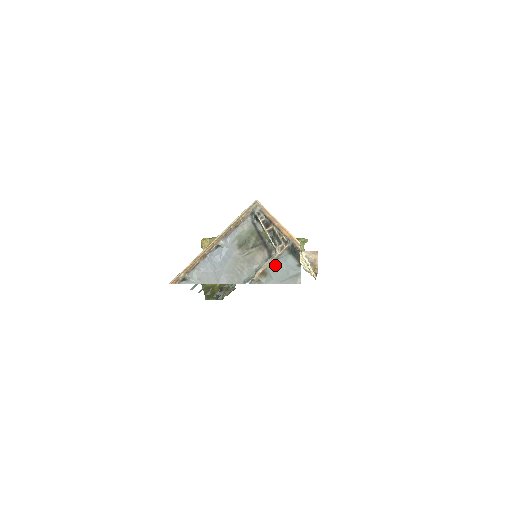
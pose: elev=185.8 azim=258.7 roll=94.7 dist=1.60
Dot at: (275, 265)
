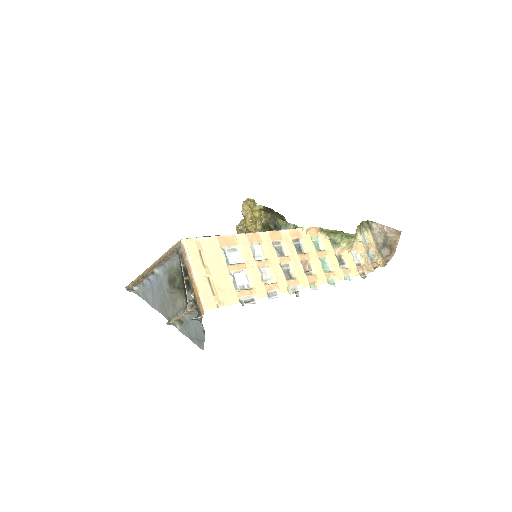
Dot at: (188, 319)
